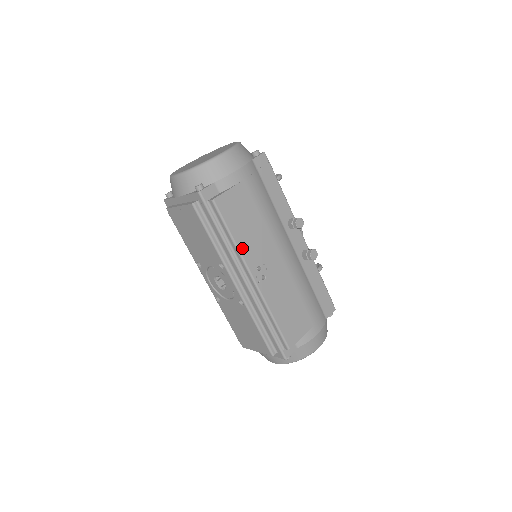
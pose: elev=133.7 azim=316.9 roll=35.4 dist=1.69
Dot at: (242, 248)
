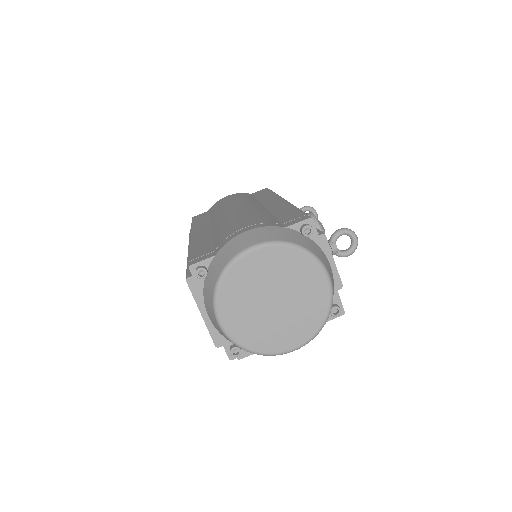
Dot at: occluded
